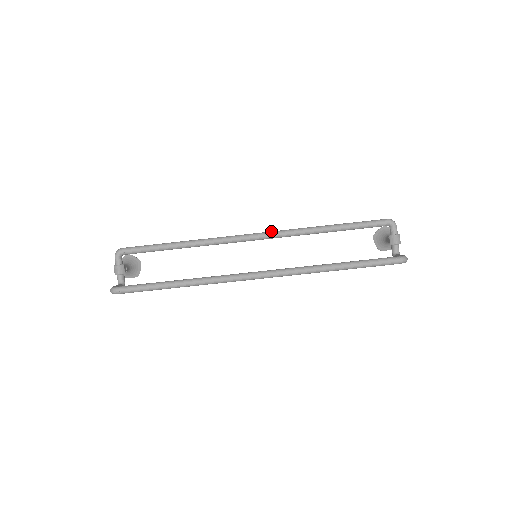
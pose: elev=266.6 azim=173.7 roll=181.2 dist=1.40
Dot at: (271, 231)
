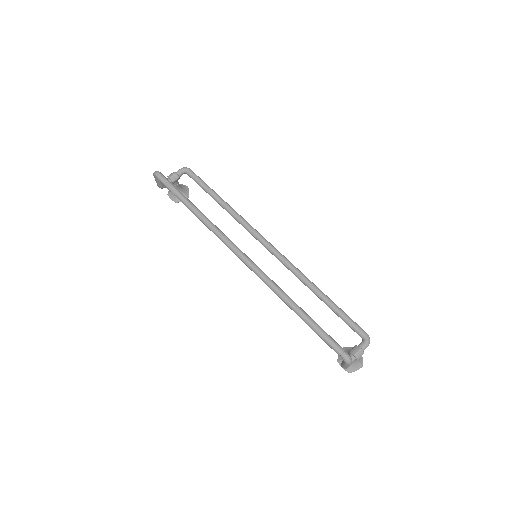
Dot at: (283, 255)
